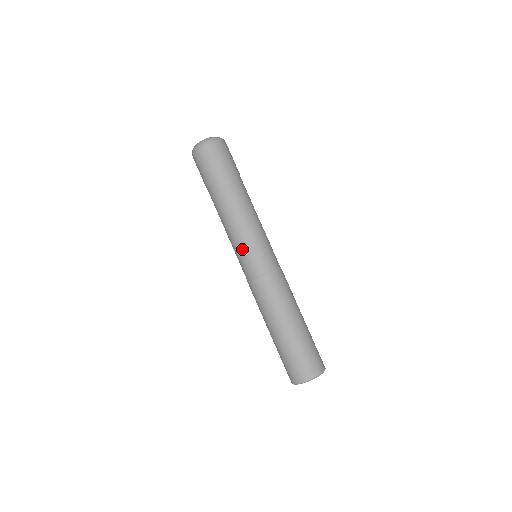
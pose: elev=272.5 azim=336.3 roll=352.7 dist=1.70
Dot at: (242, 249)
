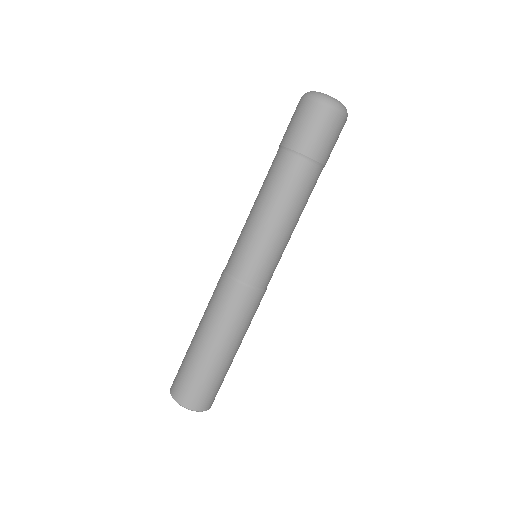
Dot at: (242, 235)
